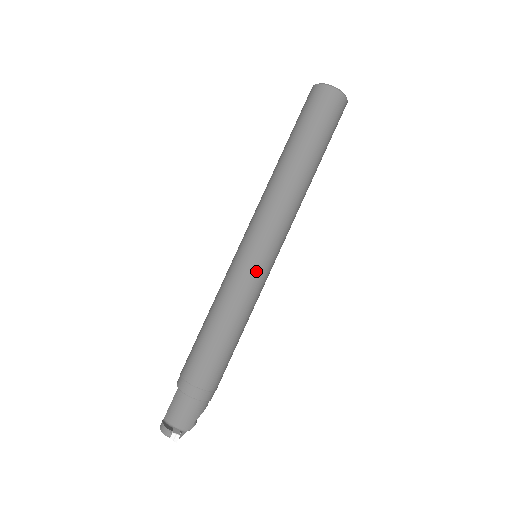
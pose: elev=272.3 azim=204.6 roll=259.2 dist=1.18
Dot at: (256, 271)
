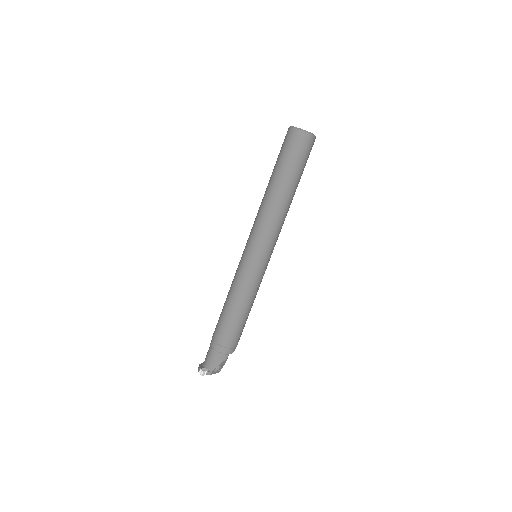
Dot at: (248, 266)
